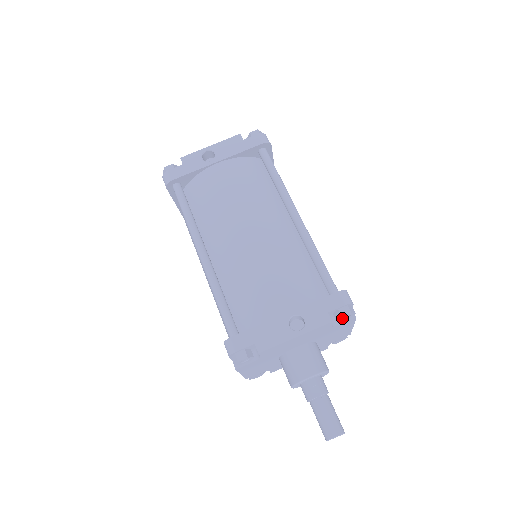
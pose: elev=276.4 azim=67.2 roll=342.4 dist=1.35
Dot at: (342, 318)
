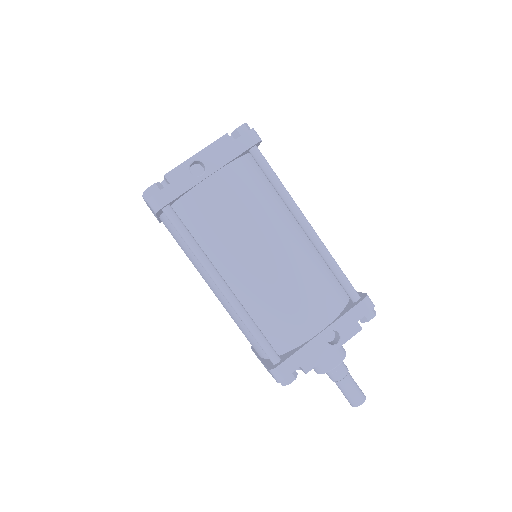
Dot at: (367, 320)
